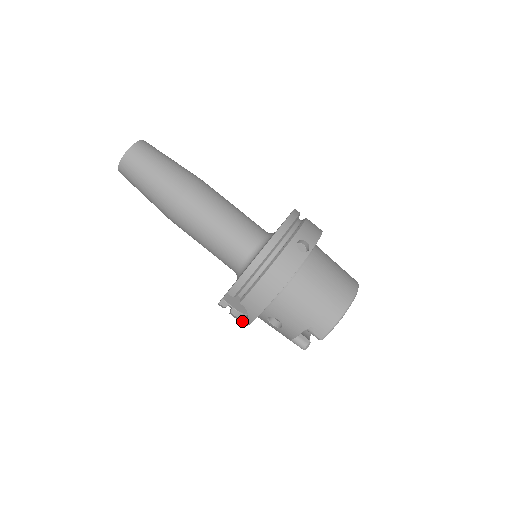
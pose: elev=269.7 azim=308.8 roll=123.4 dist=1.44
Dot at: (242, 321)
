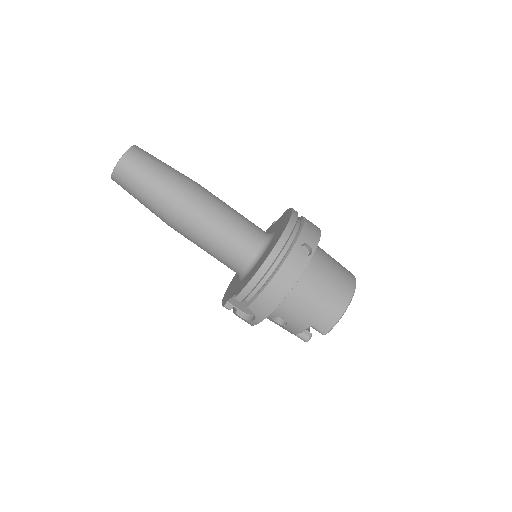
Dot at: (248, 322)
